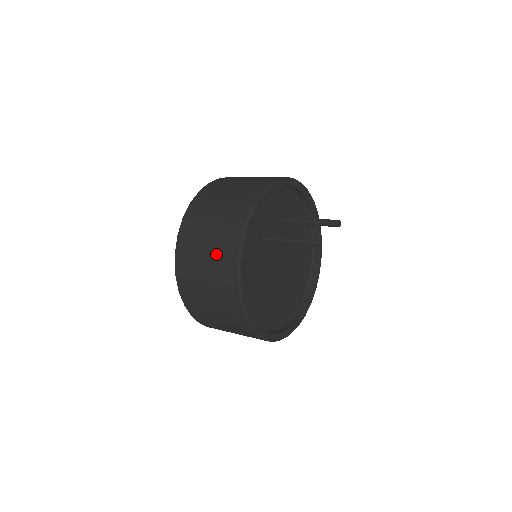
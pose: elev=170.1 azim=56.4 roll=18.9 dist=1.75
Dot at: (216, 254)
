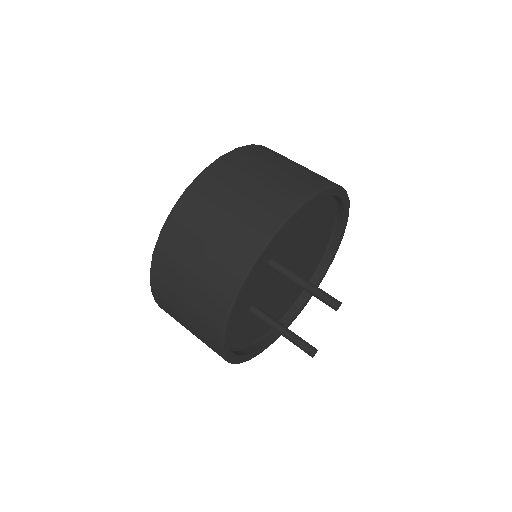
Dot at: occluded
